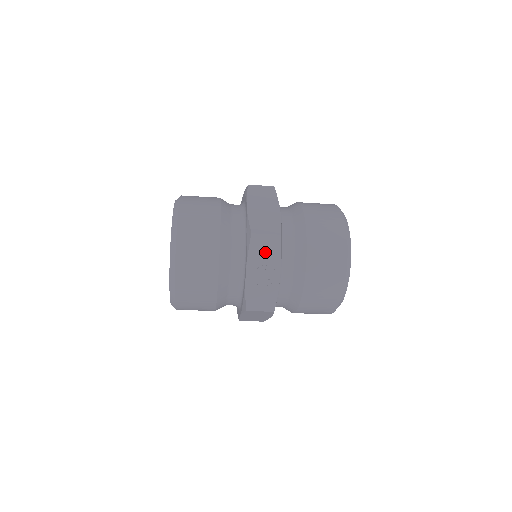
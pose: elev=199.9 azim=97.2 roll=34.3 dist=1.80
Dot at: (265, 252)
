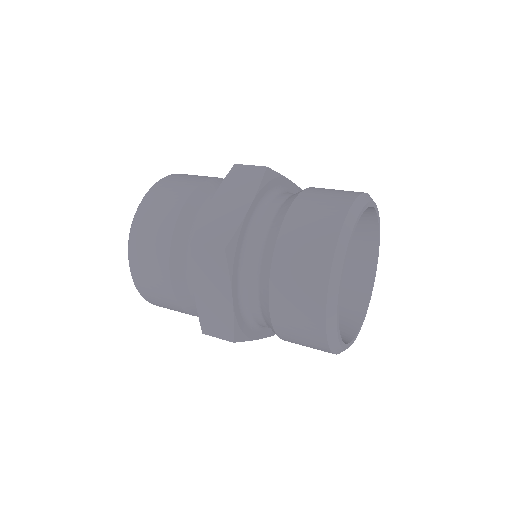
Dot at: occluded
